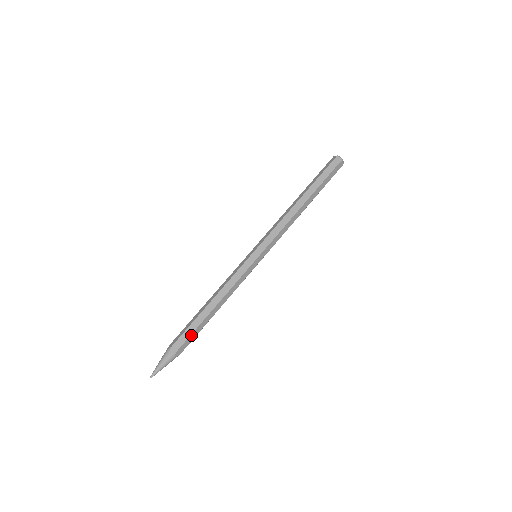
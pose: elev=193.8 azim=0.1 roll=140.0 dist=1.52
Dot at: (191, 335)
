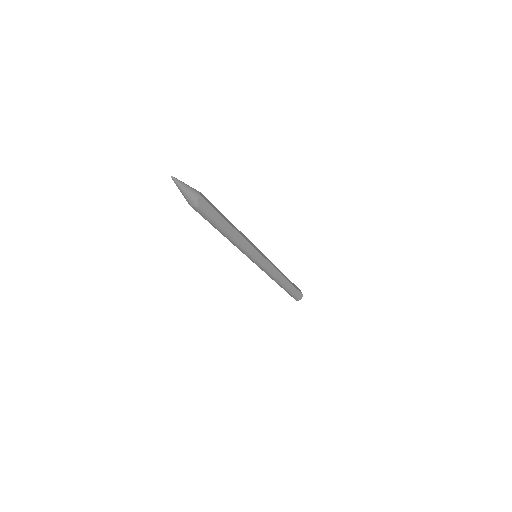
Dot at: (215, 211)
